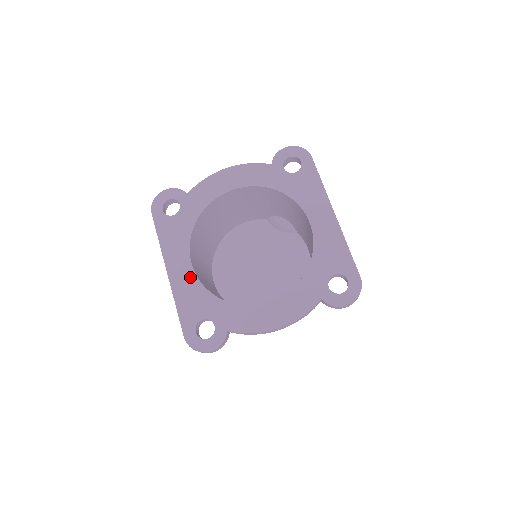
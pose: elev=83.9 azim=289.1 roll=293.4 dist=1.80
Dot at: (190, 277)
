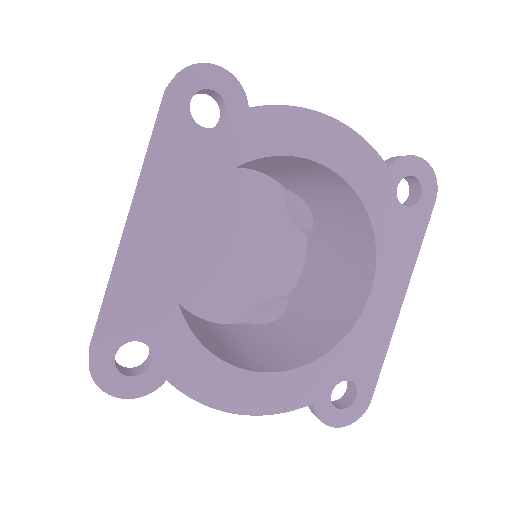
Dot at: (163, 258)
